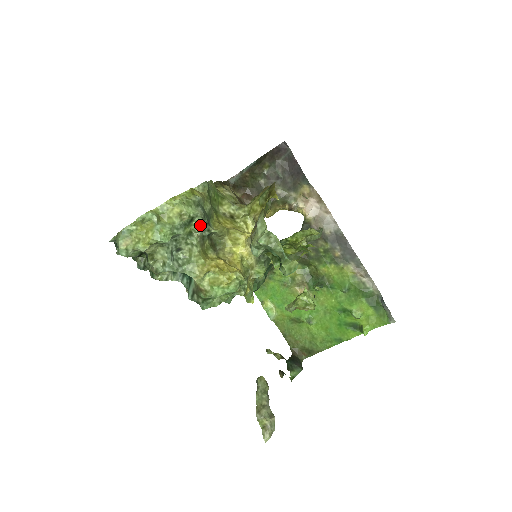
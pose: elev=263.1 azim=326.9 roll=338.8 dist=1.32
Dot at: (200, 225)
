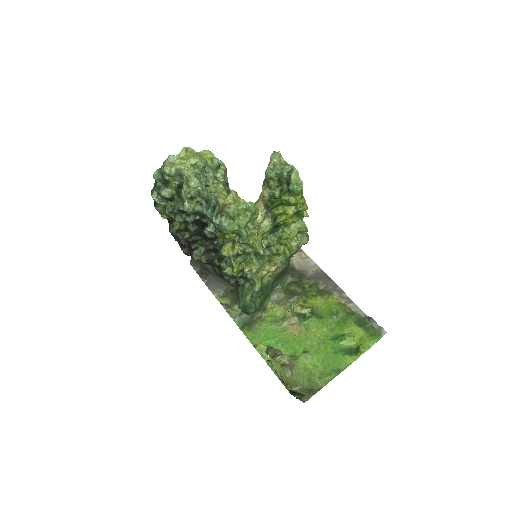
Dot at: (224, 175)
